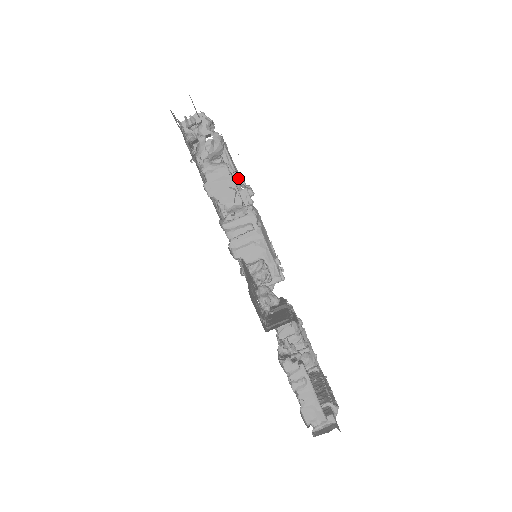
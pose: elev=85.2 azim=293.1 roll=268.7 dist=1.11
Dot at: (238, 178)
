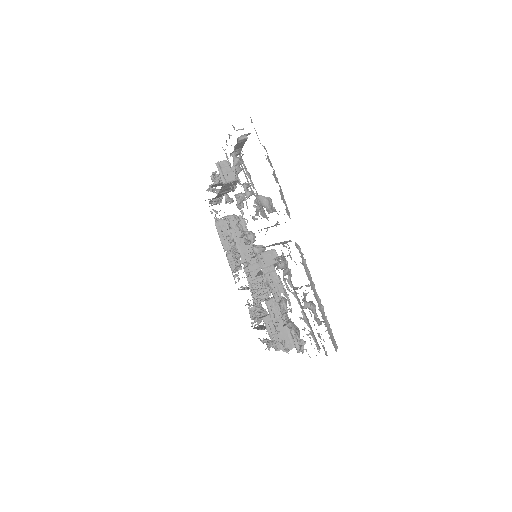
Dot at: occluded
